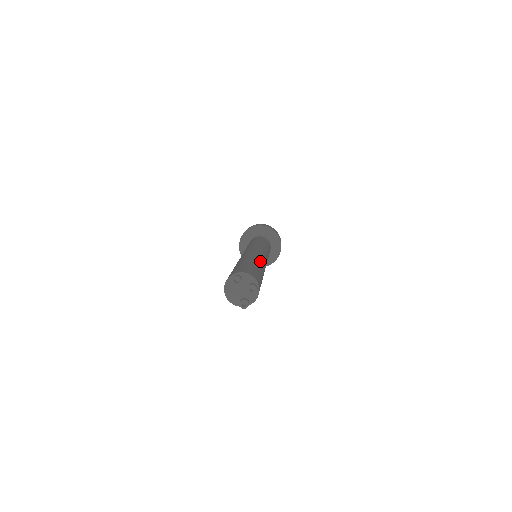
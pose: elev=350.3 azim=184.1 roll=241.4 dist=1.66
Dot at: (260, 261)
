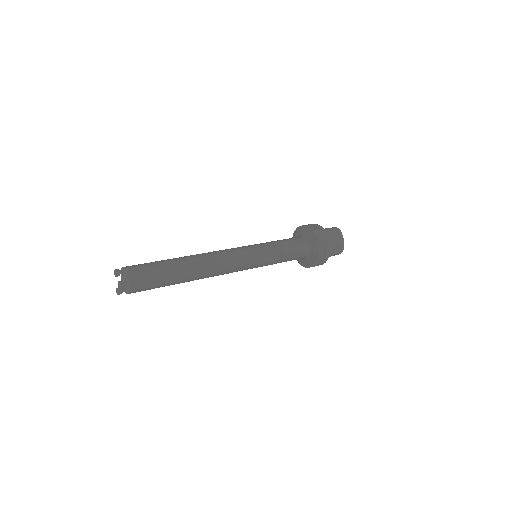
Dot at: (195, 265)
